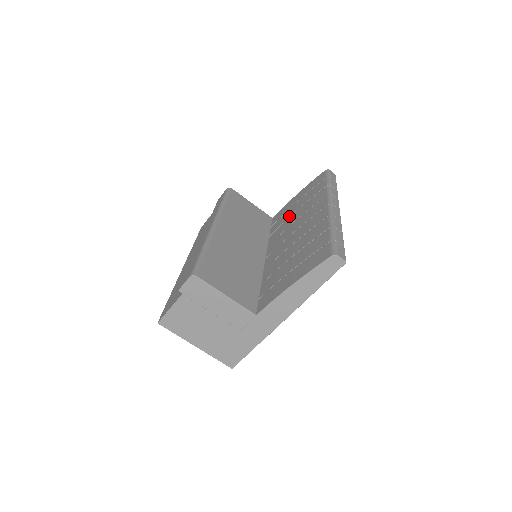
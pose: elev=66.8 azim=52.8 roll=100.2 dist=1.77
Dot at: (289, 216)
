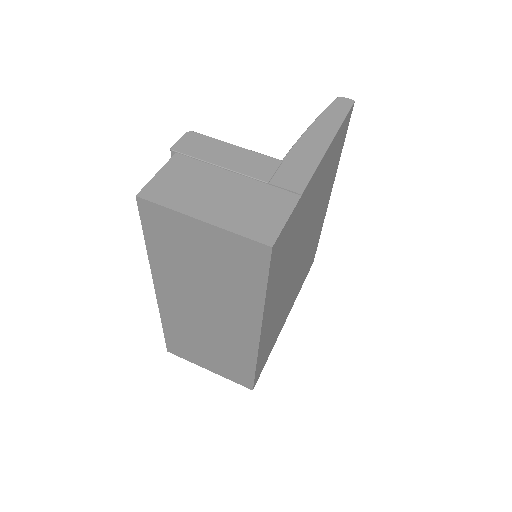
Dot at: occluded
